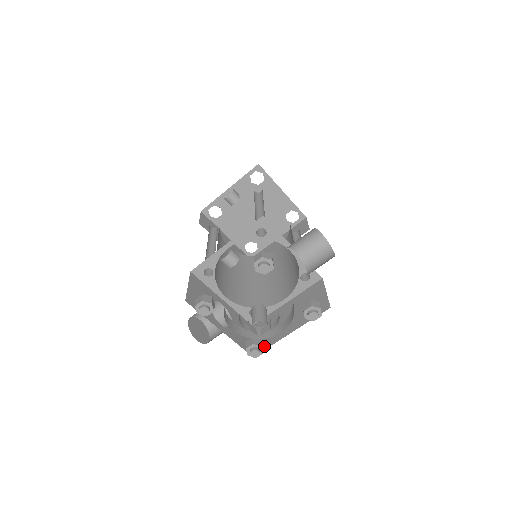
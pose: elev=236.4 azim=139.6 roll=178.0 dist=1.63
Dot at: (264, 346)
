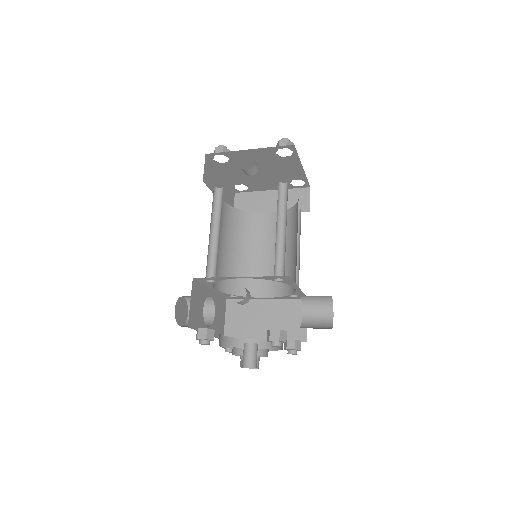
Dot at: (236, 336)
